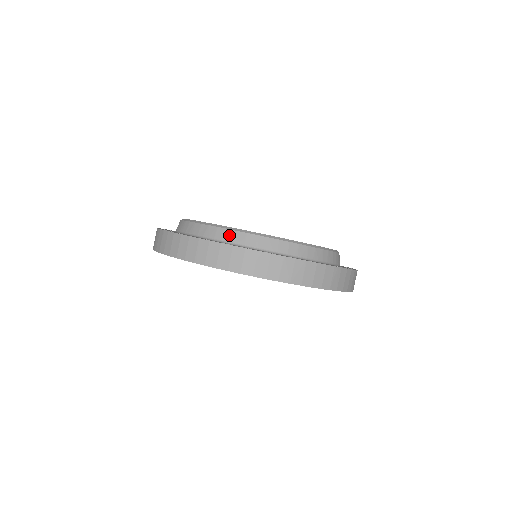
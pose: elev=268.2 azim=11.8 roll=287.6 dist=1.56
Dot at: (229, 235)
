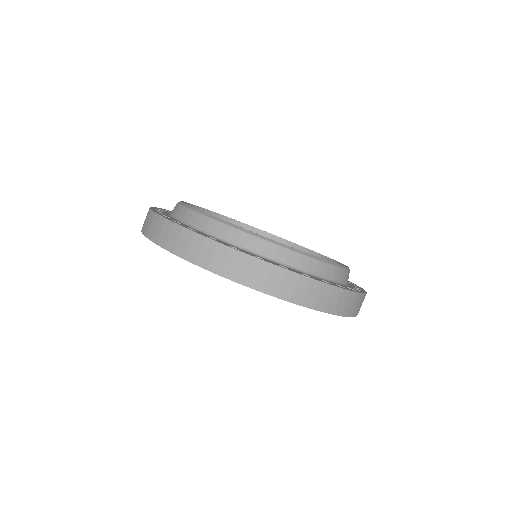
Dot at: (202, 221)
